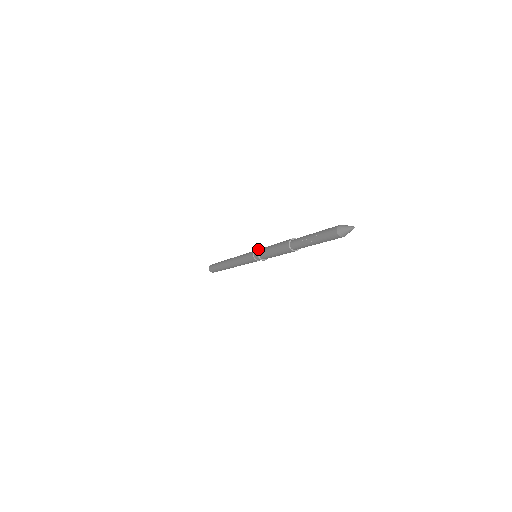
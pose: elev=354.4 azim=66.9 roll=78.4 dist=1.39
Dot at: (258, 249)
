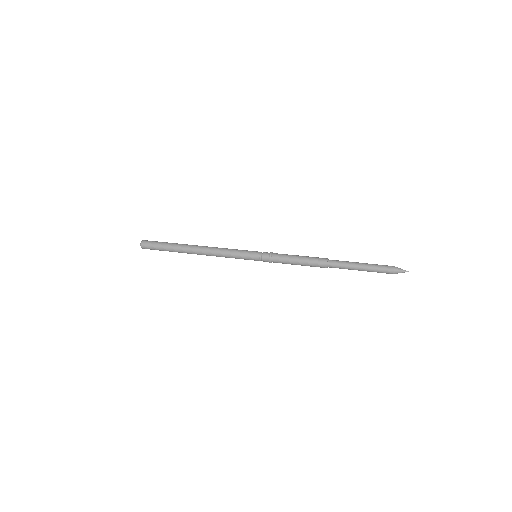
Dot at: (271, 254)
